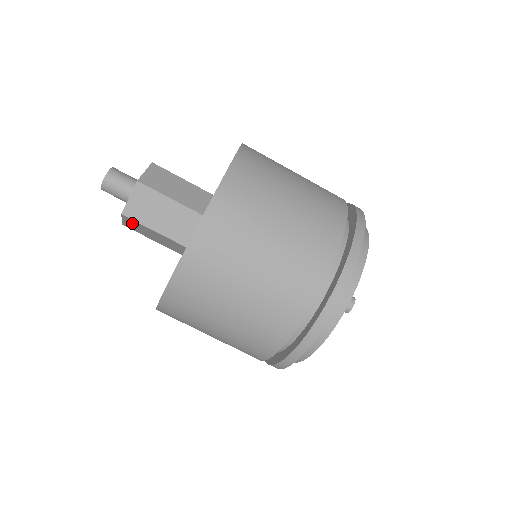
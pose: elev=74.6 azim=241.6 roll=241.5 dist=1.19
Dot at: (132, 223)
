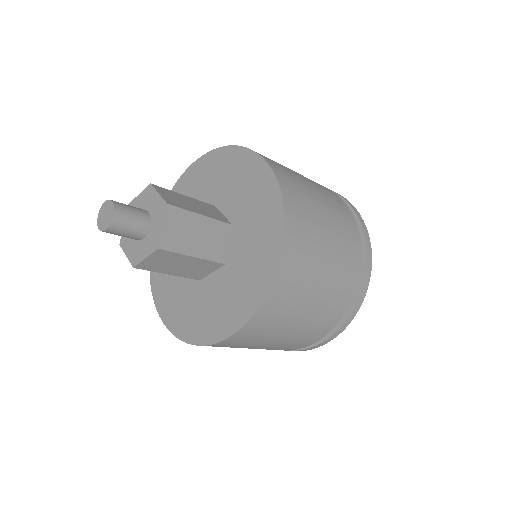
Dot at: occluded
